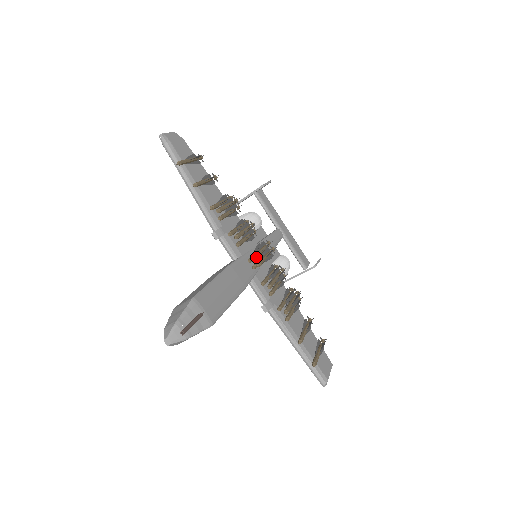
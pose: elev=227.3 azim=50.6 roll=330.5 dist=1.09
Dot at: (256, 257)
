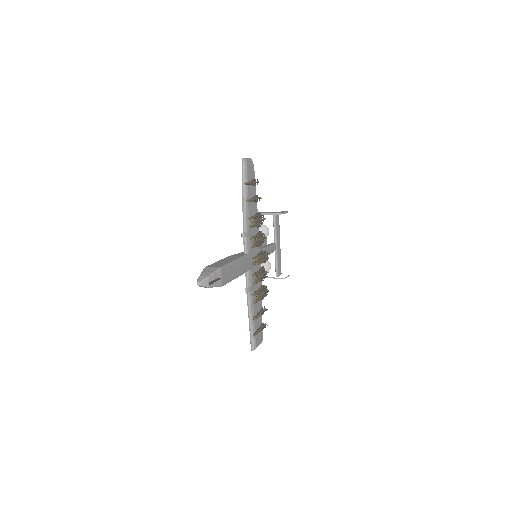
Dot at: (258, 259)
